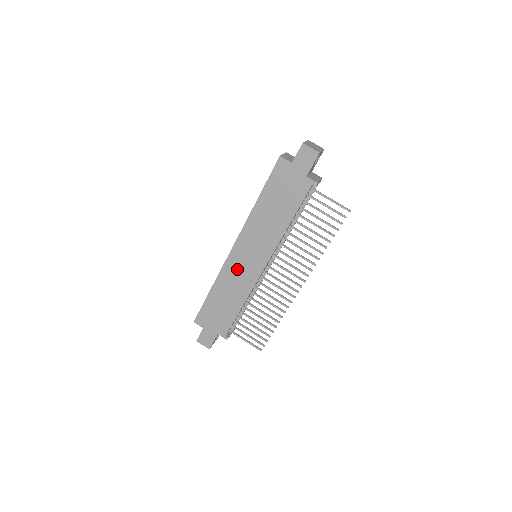
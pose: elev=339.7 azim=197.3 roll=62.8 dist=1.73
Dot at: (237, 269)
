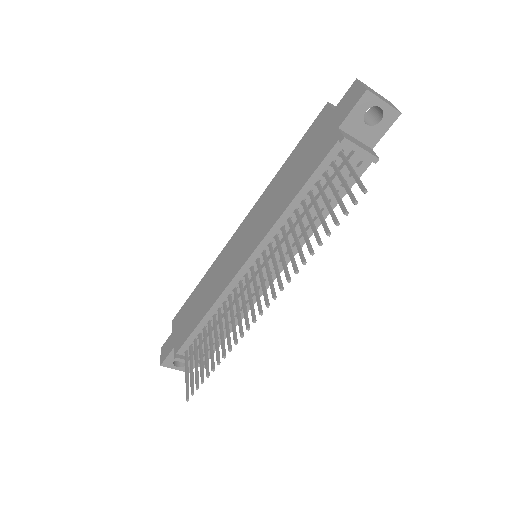
Dot at: (226, 260)
